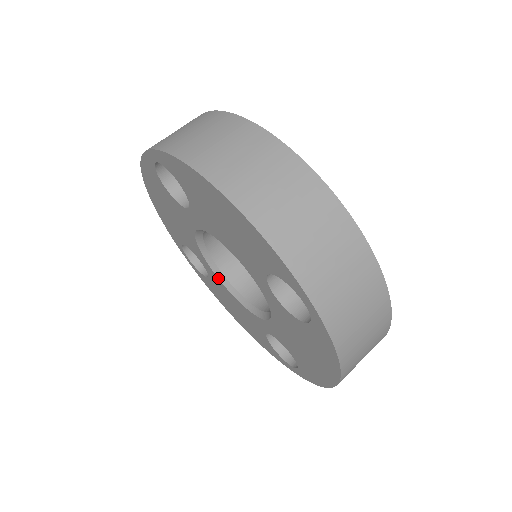
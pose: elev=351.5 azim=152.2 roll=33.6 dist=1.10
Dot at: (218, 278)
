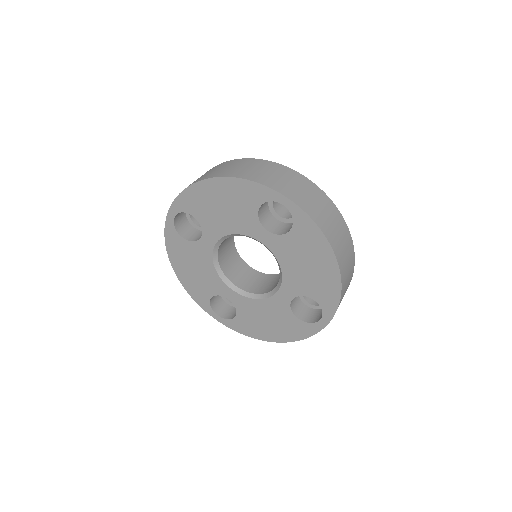
Dot at: (242, 295)
